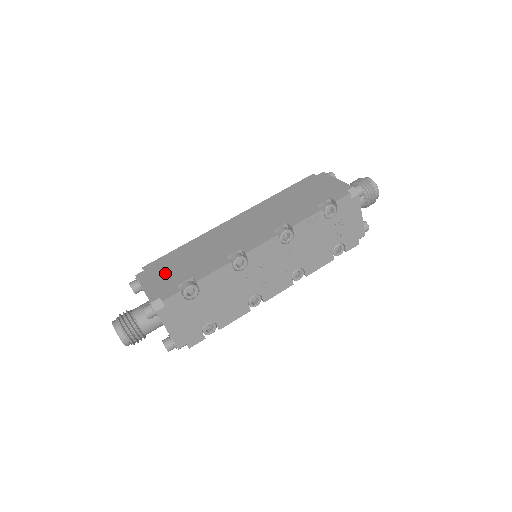
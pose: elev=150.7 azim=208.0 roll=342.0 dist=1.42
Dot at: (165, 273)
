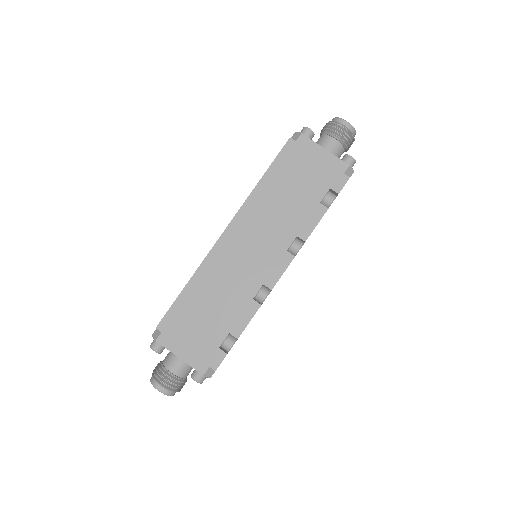
Dot at: (192, 333)
